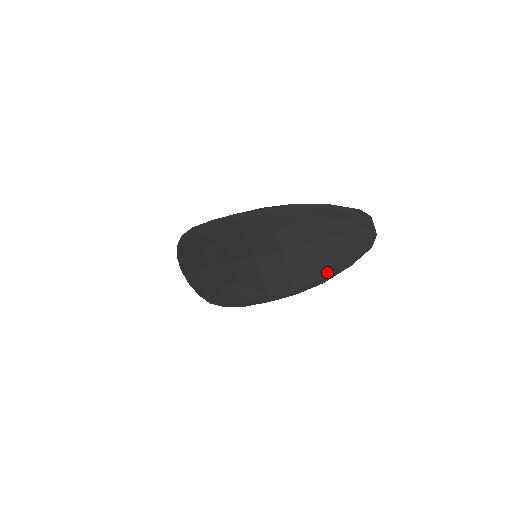
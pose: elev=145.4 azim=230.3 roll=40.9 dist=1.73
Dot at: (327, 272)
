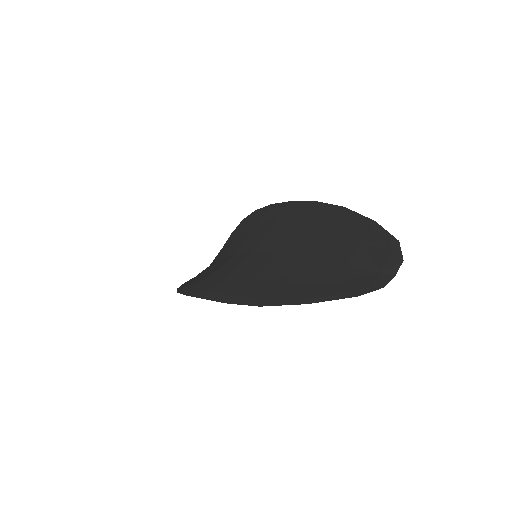
Dot at: (279, 296)
